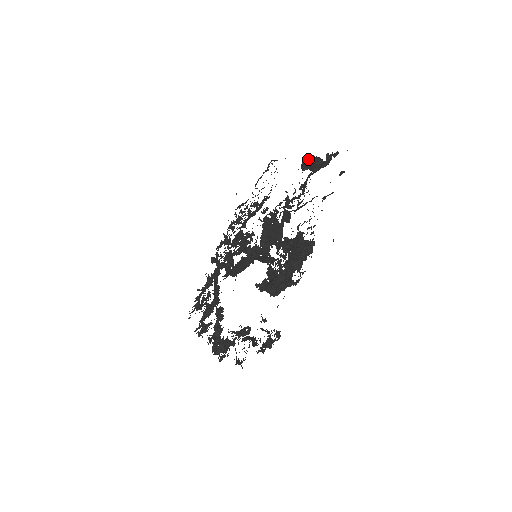
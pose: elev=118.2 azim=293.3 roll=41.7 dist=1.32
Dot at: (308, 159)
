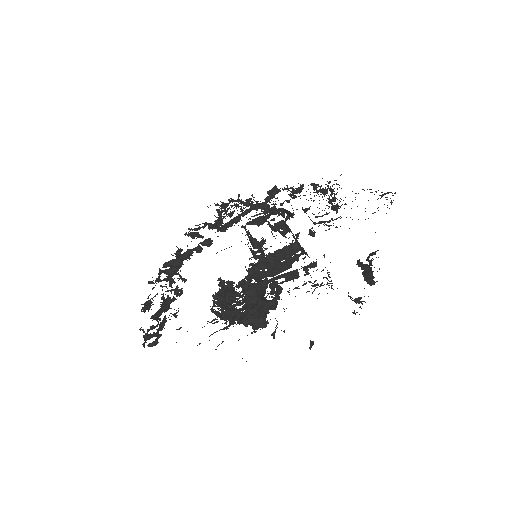
Dot at: (367, 265)
